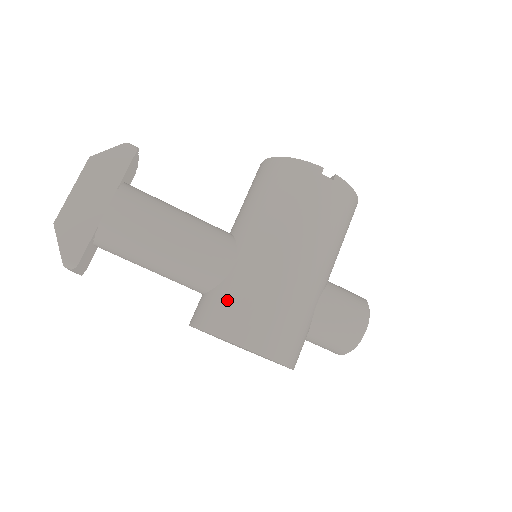
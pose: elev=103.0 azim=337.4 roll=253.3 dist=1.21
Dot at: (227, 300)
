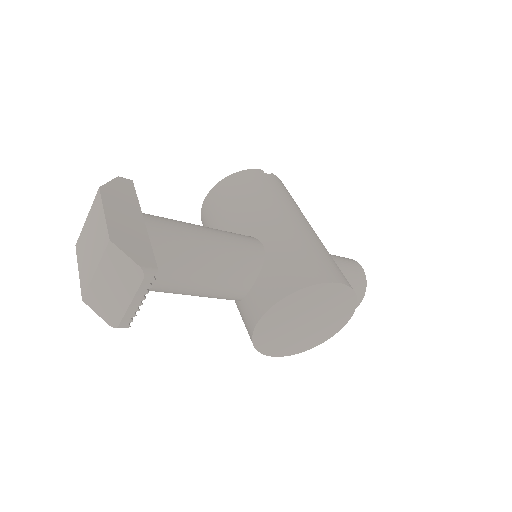
Dot at: (284, 264)
